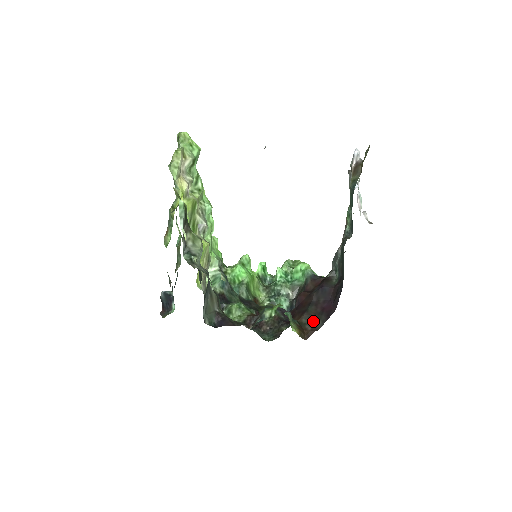
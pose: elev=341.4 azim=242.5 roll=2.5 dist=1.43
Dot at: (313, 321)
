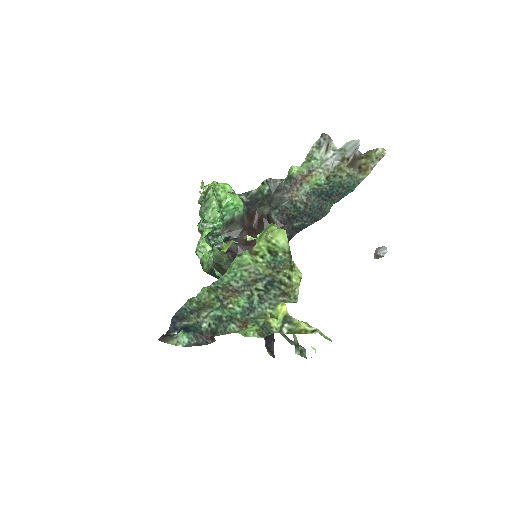
Dot at: occluded
